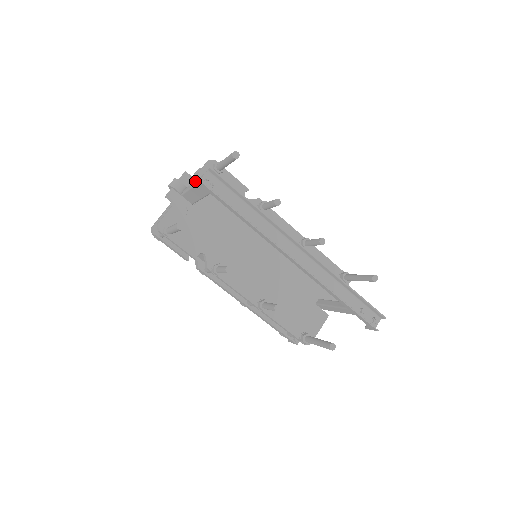
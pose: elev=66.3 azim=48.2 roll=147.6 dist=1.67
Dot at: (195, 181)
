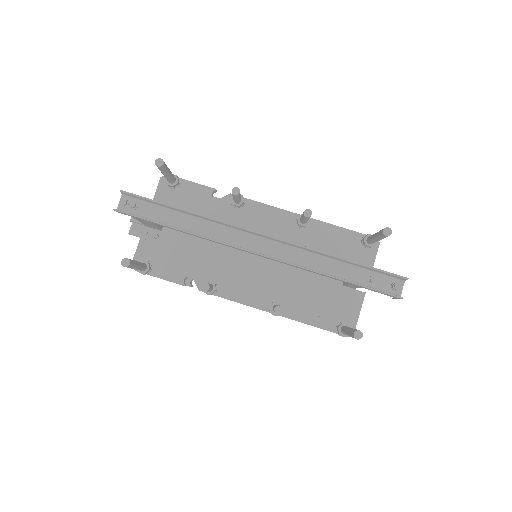
Dot at: occluded
